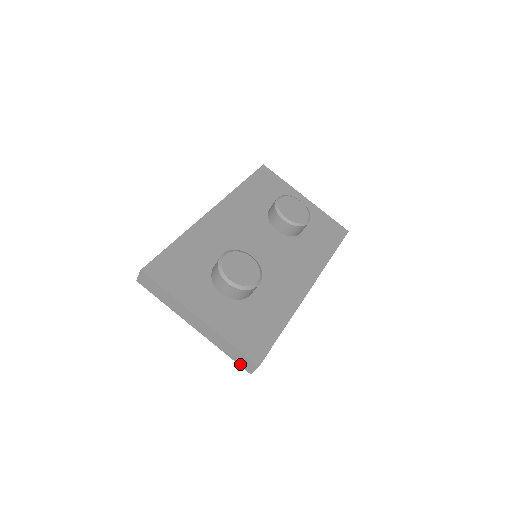
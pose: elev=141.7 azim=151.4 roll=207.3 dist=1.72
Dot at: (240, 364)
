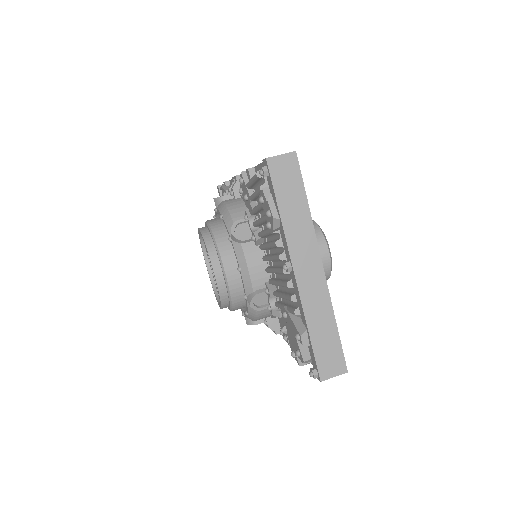
Dot at: (319, 360)
